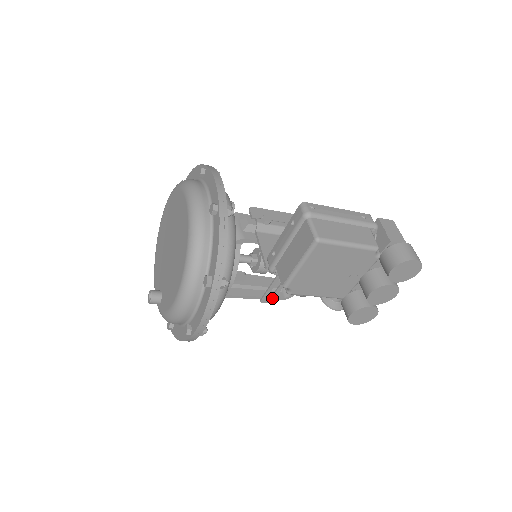
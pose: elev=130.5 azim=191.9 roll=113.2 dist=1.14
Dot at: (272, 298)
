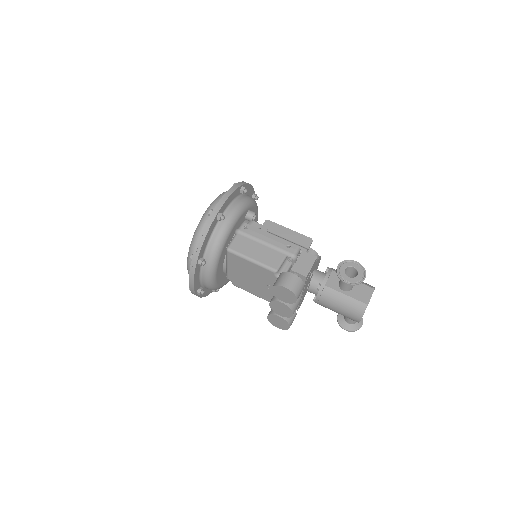
Dot at: occluded
